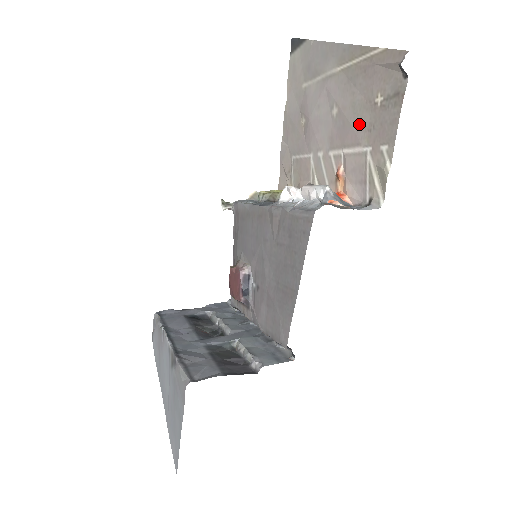
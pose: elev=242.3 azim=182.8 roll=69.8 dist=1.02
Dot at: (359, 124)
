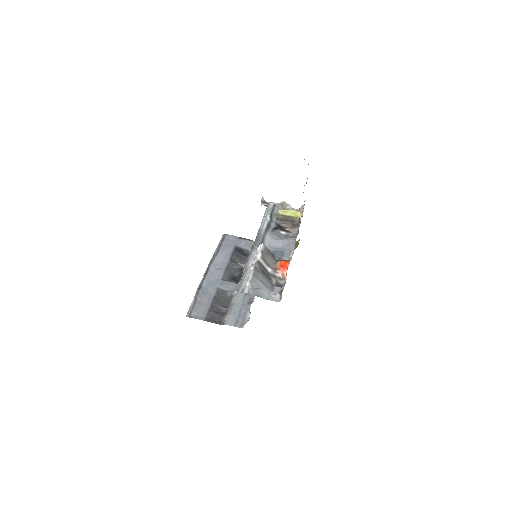
Dot at: occluded
